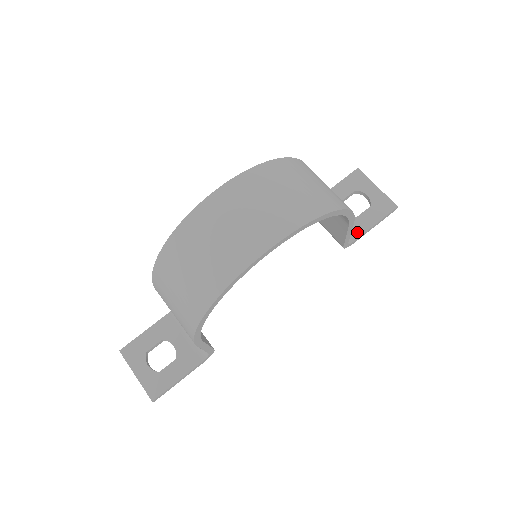
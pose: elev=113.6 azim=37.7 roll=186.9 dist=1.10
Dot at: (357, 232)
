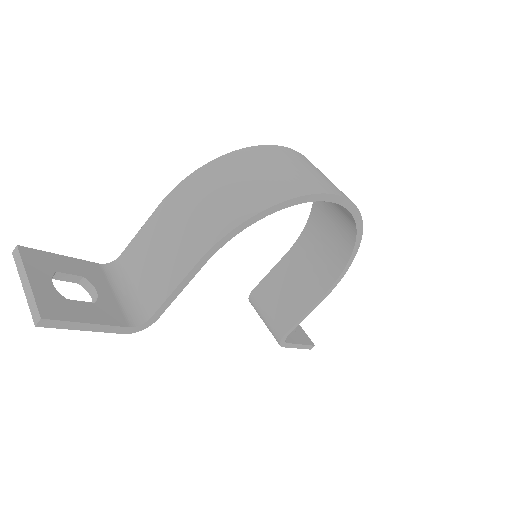
Dot at: (288, 339)
